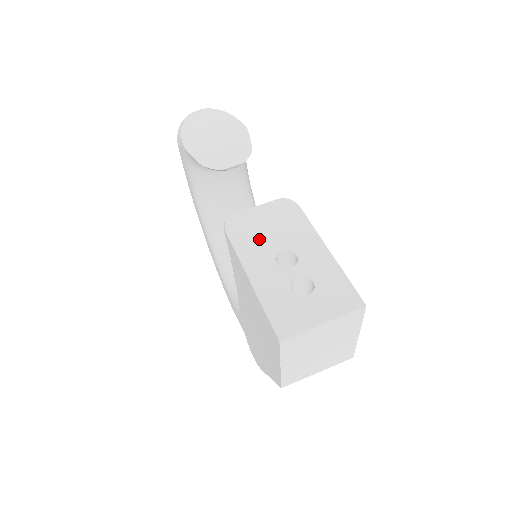
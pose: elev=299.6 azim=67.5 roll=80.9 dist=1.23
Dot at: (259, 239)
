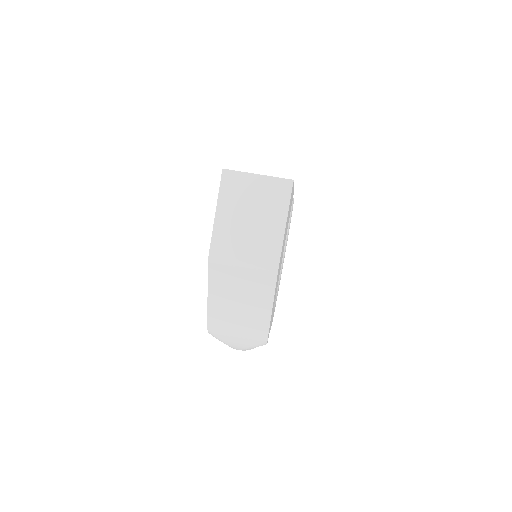
Dot at: occluded
